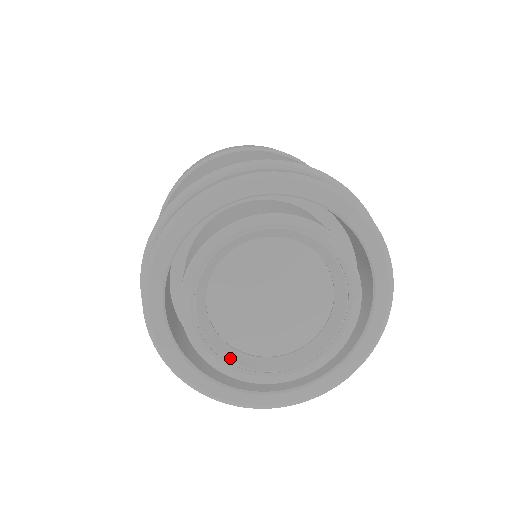
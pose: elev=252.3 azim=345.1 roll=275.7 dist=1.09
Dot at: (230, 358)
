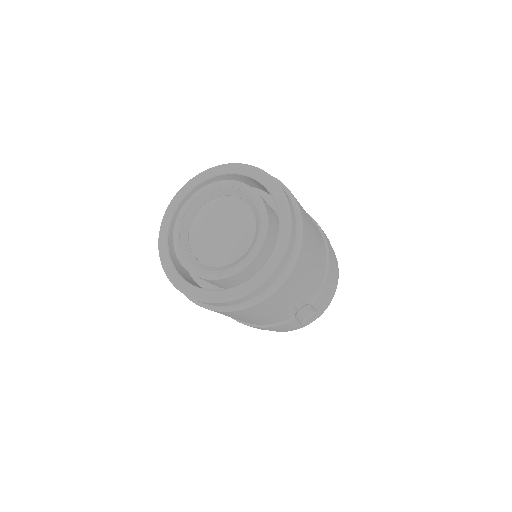
Dot at: (210, 270)
